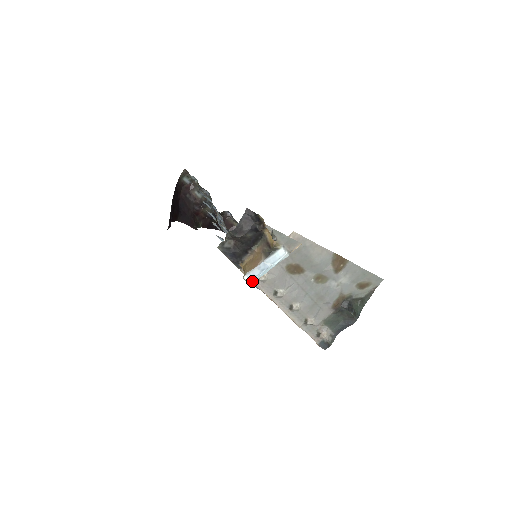
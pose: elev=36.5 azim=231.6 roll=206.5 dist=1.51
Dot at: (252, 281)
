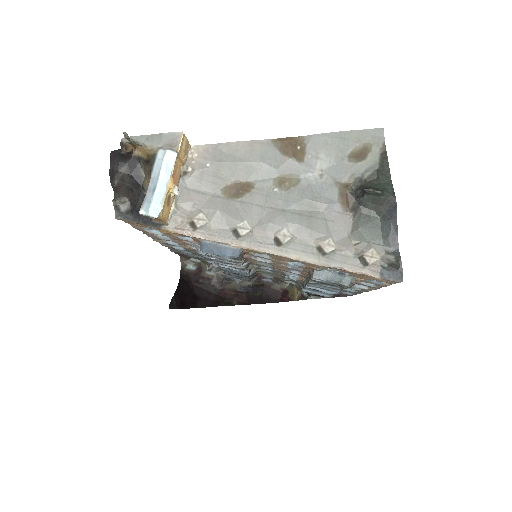
Dot at: (153, 211)
